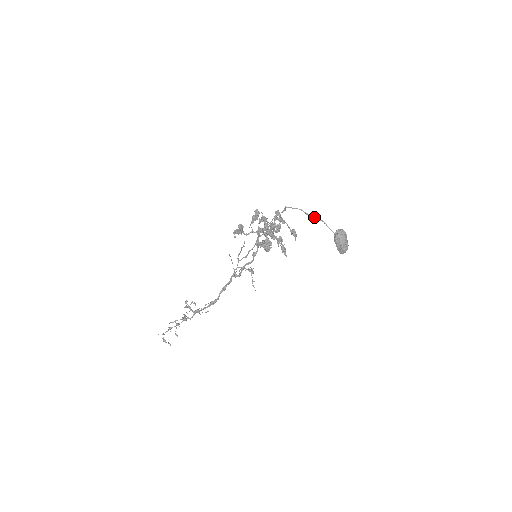
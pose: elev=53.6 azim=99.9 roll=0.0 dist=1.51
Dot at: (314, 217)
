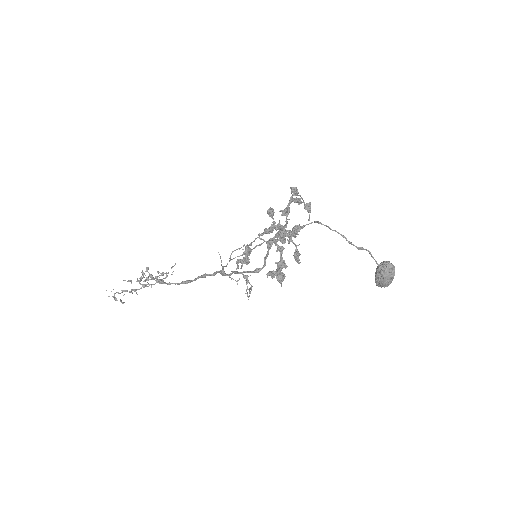
Dot at: (359, 247)
